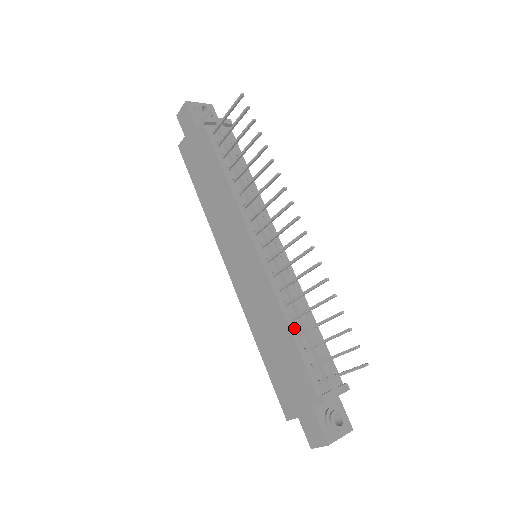
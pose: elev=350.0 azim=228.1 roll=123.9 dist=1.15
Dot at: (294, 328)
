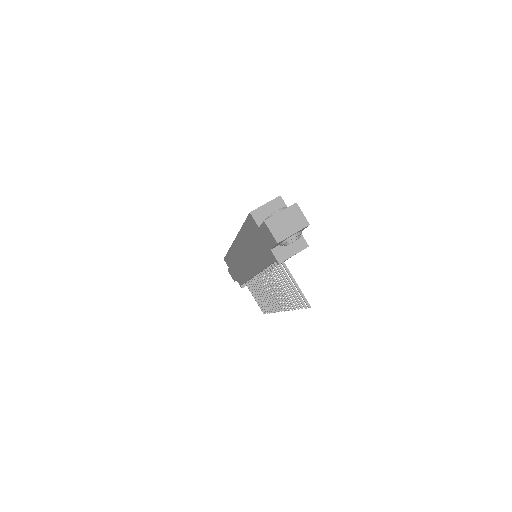
Dot at: (249, 280)
